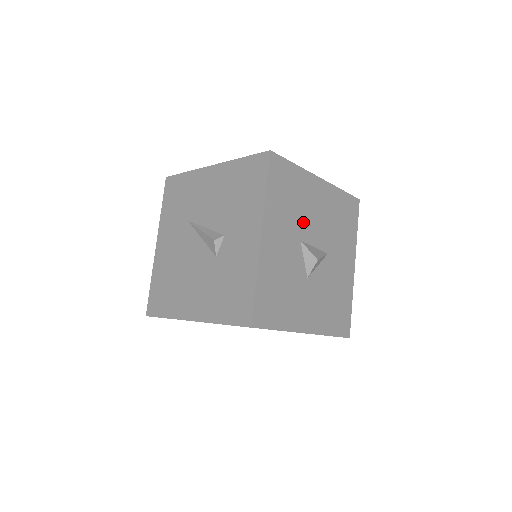
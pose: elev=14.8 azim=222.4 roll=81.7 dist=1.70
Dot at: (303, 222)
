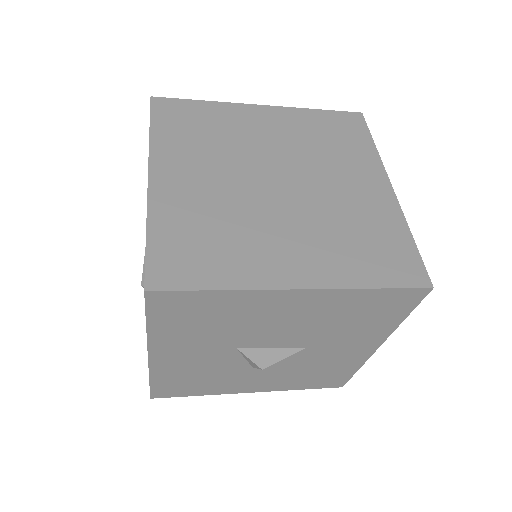
Dot at: (243, 334)
